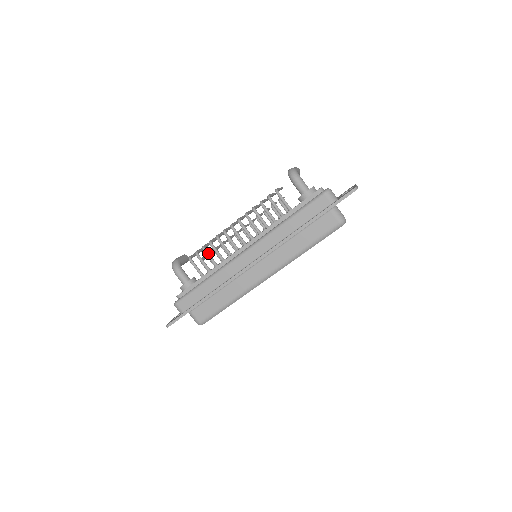
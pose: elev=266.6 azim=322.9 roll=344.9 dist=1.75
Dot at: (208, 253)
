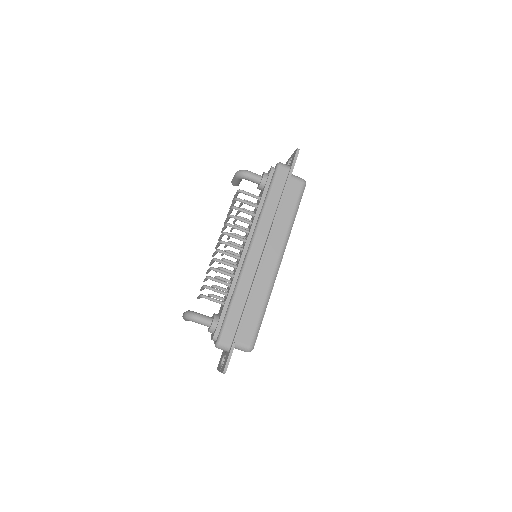
Dot at: occluded
